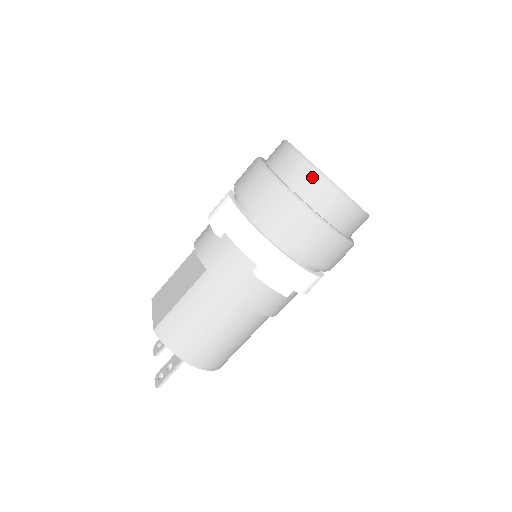
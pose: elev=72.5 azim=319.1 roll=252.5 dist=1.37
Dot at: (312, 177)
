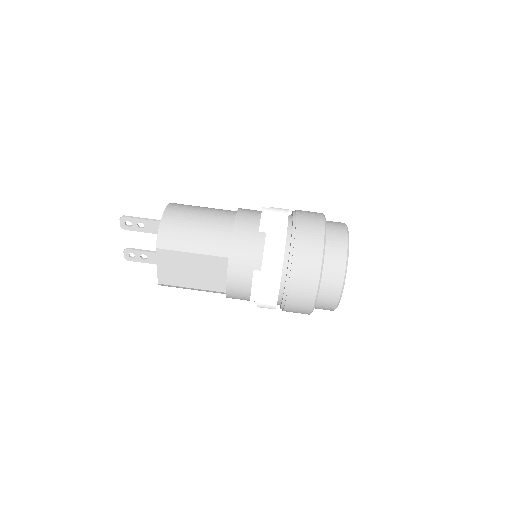
Dot at: occluded
